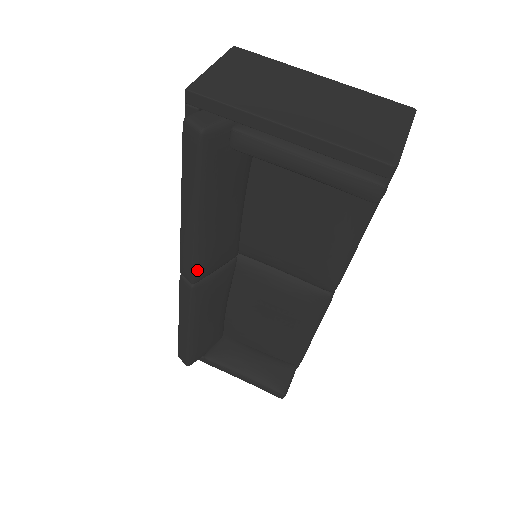
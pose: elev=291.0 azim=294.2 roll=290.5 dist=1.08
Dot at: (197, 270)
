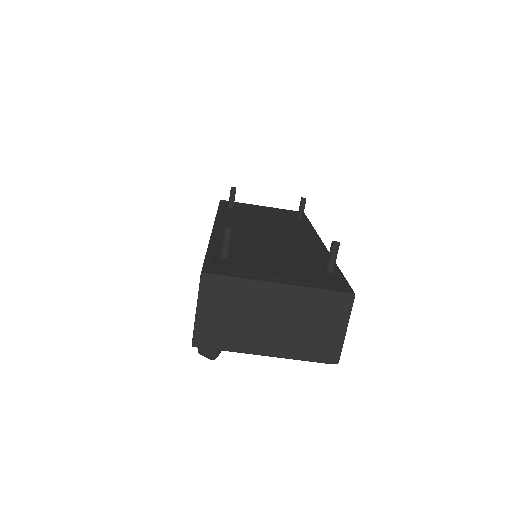
Dot at: occluded
